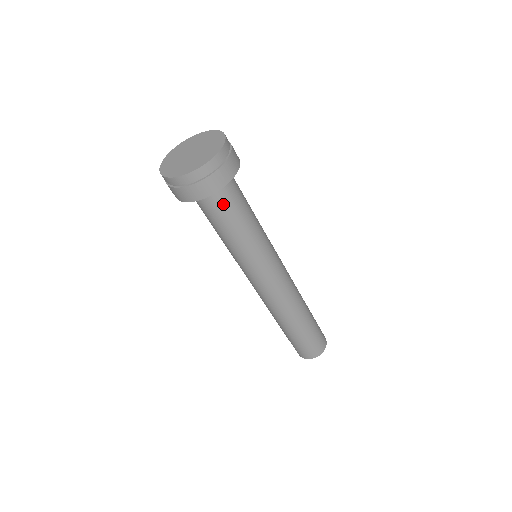
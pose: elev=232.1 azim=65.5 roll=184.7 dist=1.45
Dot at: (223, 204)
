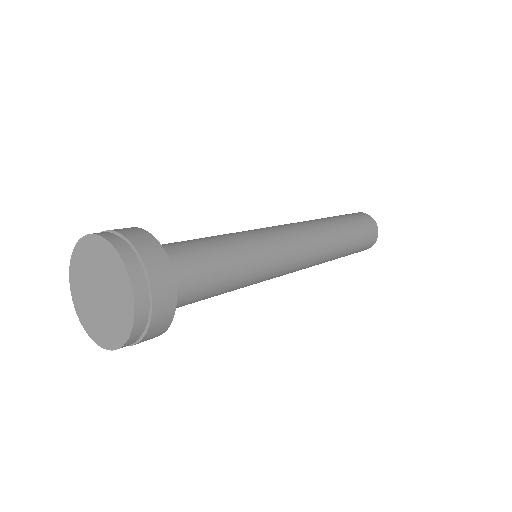
Dot at: (189, 286)
